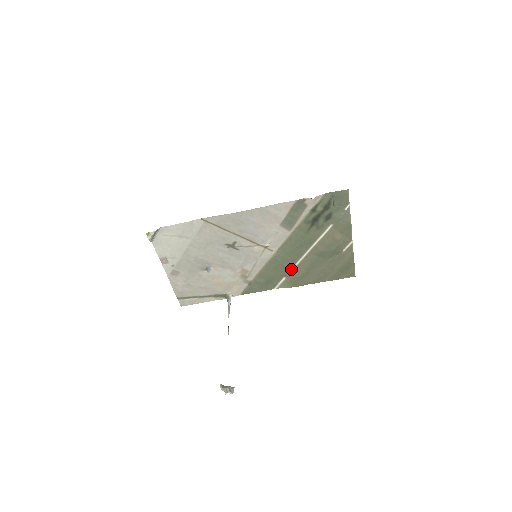
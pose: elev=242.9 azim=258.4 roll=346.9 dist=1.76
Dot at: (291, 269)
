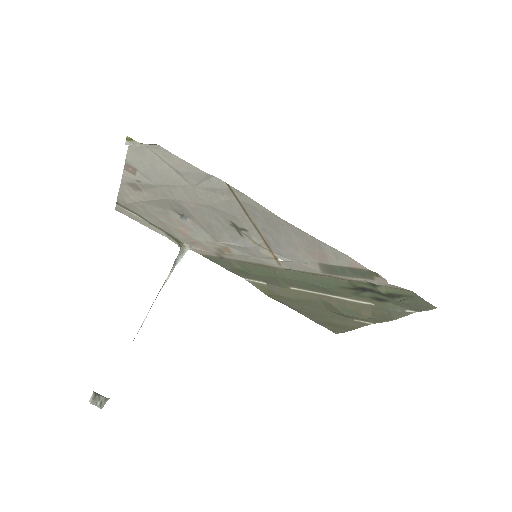
Dot at: (281, 286)
